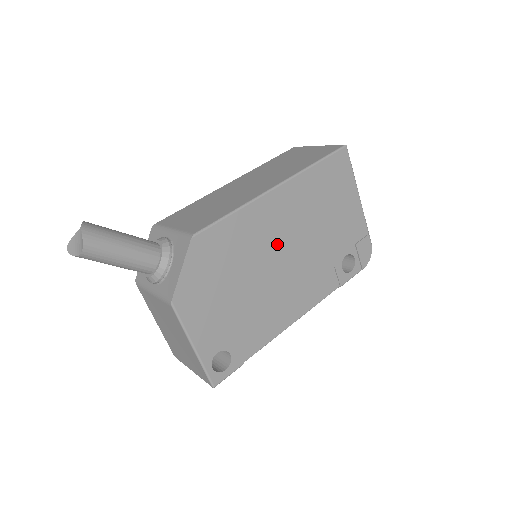
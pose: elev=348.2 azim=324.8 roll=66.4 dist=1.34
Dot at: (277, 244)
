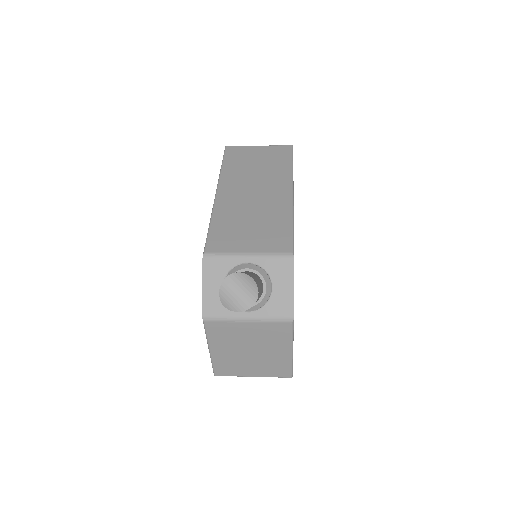
Dot at: occluded
